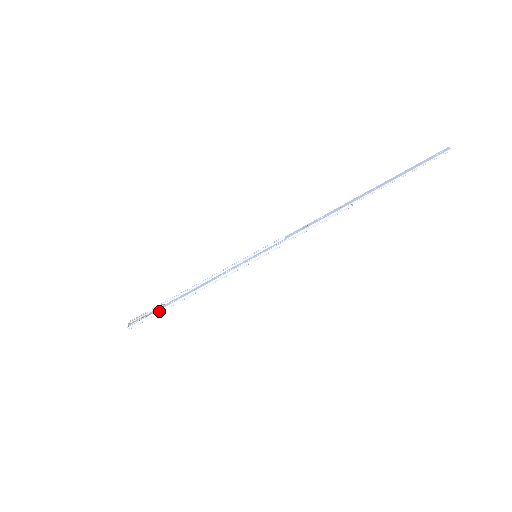
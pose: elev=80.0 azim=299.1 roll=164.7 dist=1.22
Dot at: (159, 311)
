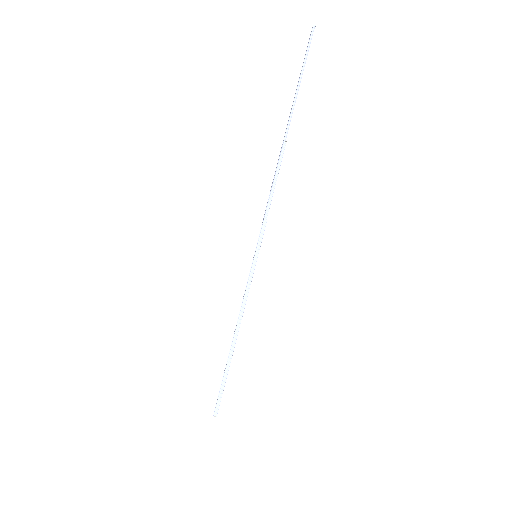
Dot at: (224, 377)
